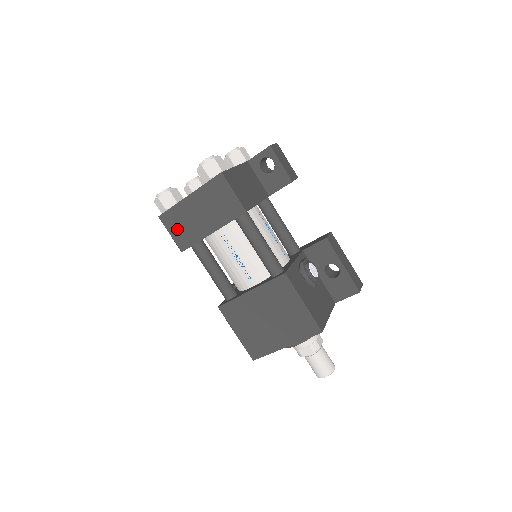
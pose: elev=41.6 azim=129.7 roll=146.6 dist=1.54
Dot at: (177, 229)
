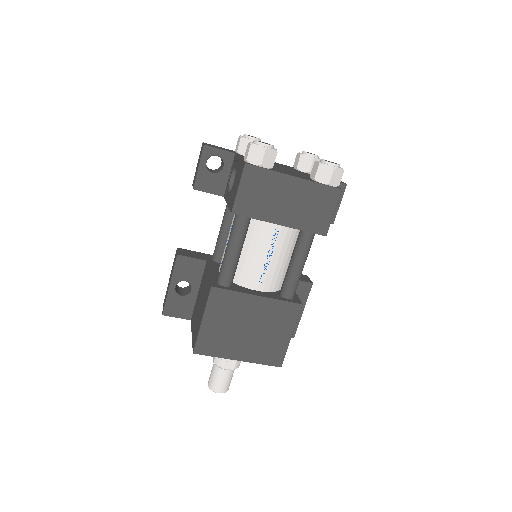
Dot at: (252, 191)
